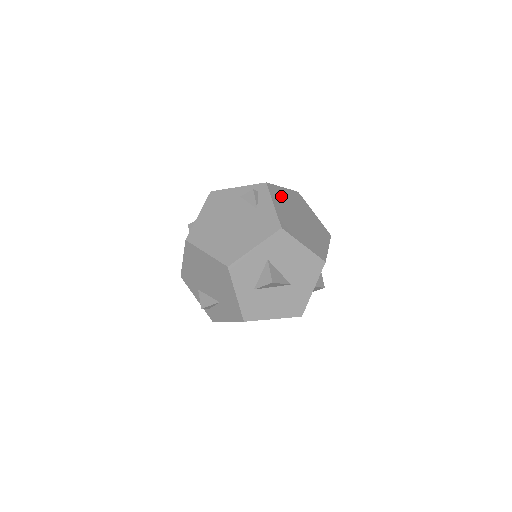
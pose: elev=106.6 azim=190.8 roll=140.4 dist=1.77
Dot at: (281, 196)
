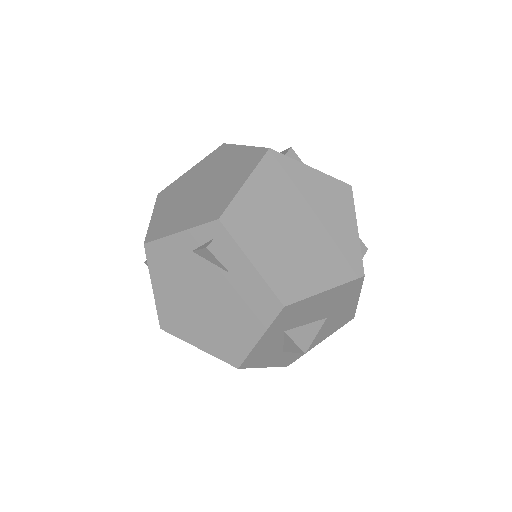
Dot at: (252, 216)
